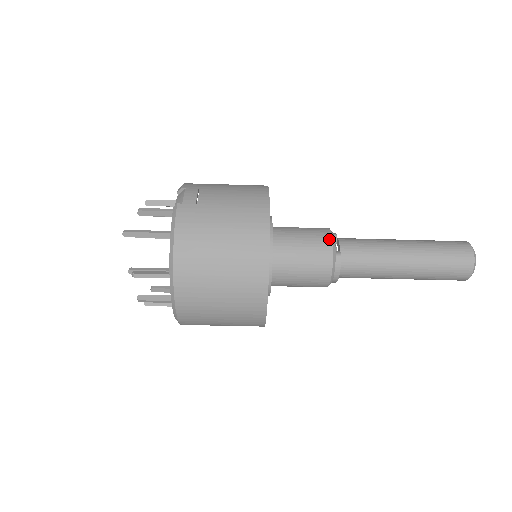
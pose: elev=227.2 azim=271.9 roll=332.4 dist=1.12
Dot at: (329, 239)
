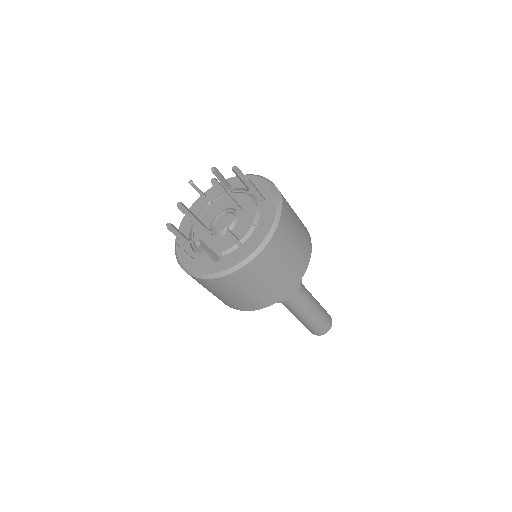
Dot at: occluded
